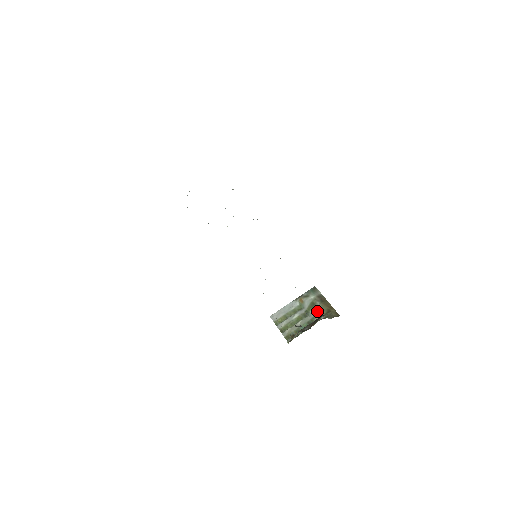
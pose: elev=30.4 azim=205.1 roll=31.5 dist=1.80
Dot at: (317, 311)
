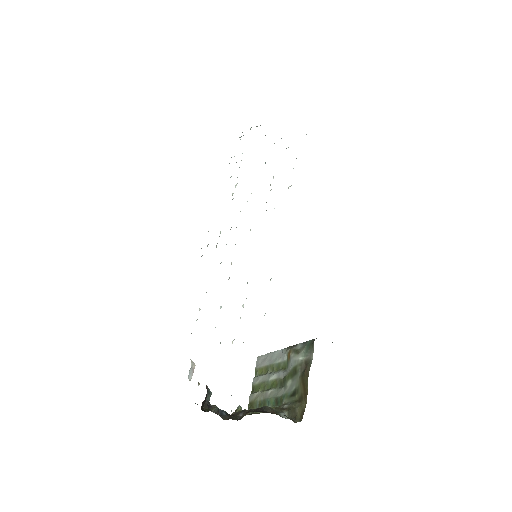
Dot at: (292, 387)
